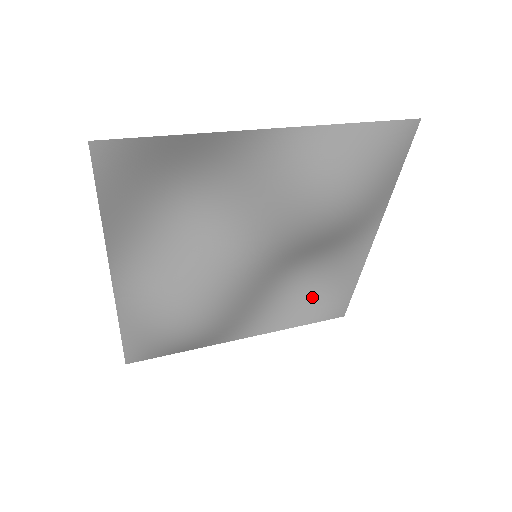
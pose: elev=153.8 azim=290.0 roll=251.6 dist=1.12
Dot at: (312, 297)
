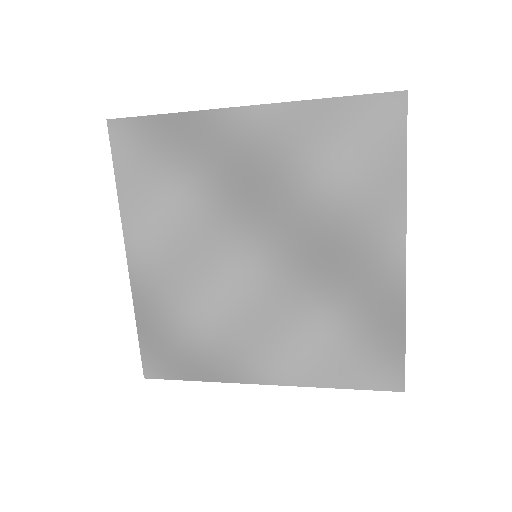
Dot at: (354, 350)
